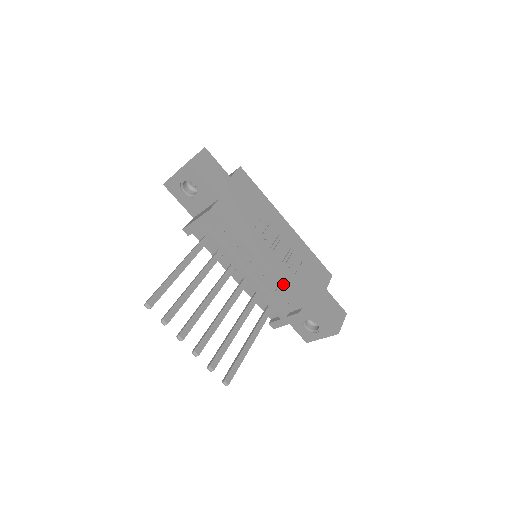
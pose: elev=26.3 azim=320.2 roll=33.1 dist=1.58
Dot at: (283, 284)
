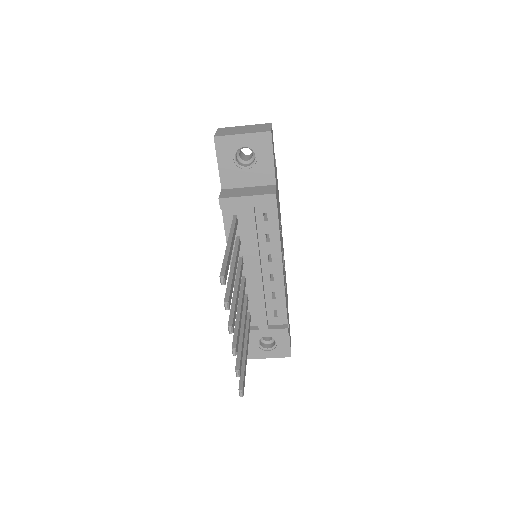
Dot at: (285, 295)
